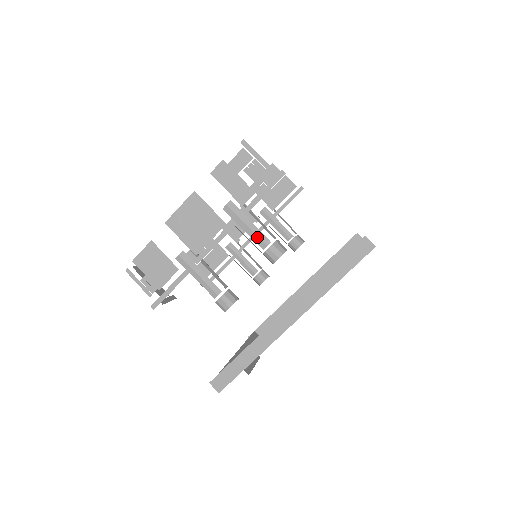
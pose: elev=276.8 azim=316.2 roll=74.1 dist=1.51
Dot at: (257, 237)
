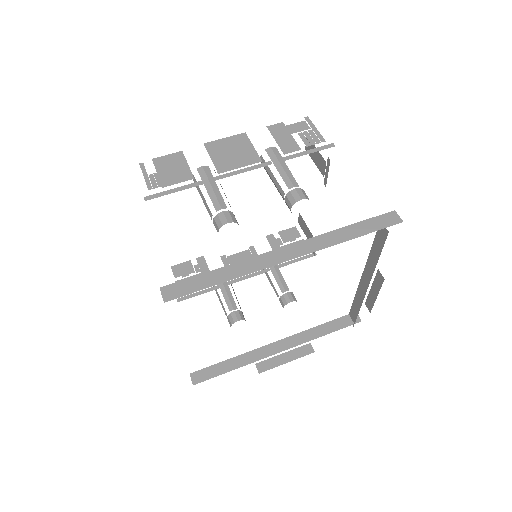
Dot at: (287, 178)
